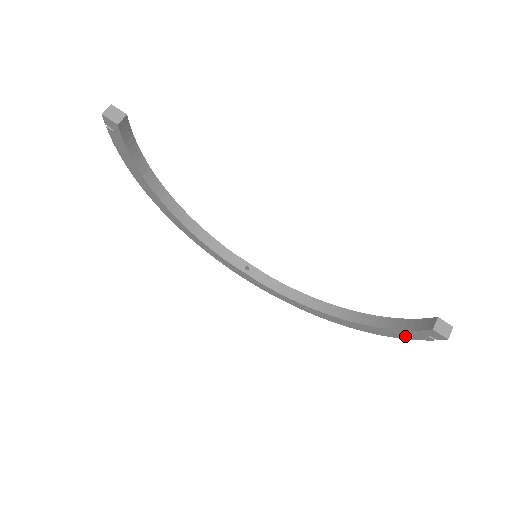
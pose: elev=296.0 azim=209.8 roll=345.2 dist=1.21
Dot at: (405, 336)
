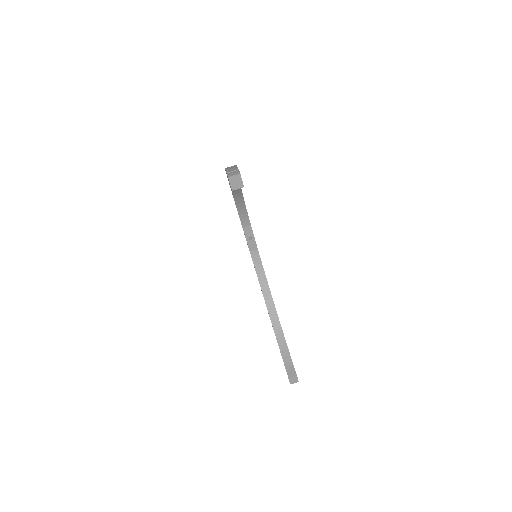
Dot at: occluded
